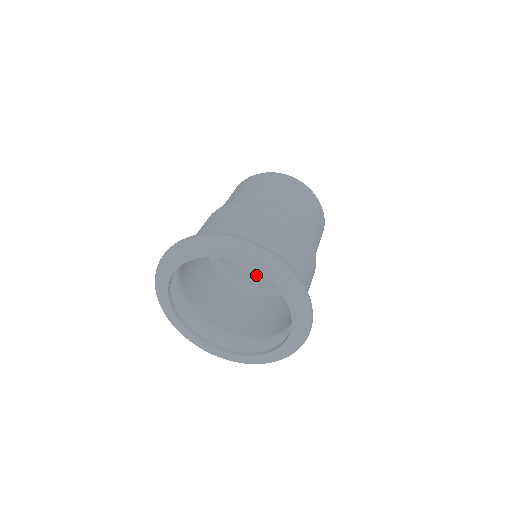
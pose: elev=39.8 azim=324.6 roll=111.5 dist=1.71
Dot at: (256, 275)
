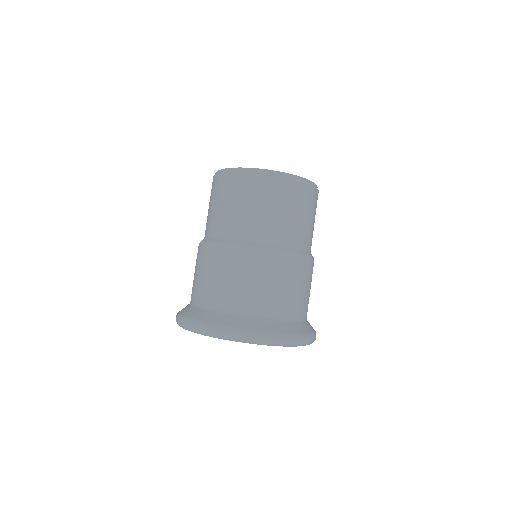
Dot at: occluded
